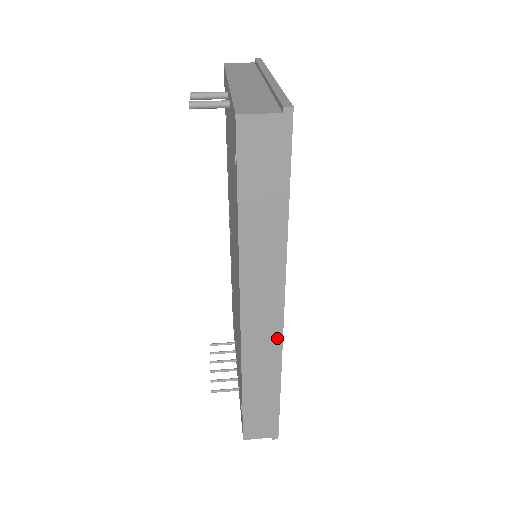
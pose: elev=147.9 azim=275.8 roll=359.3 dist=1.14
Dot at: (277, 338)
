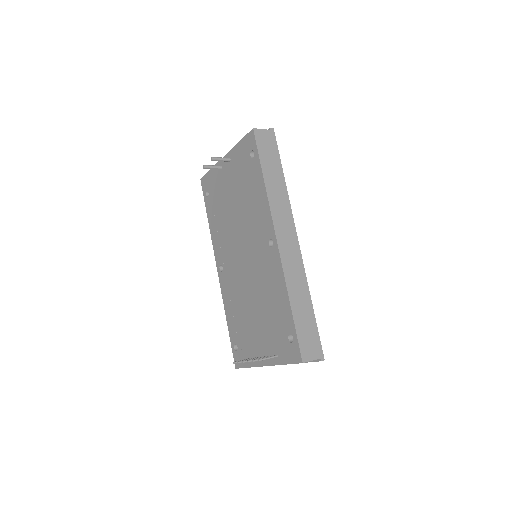
Dot at: (299, 257)
